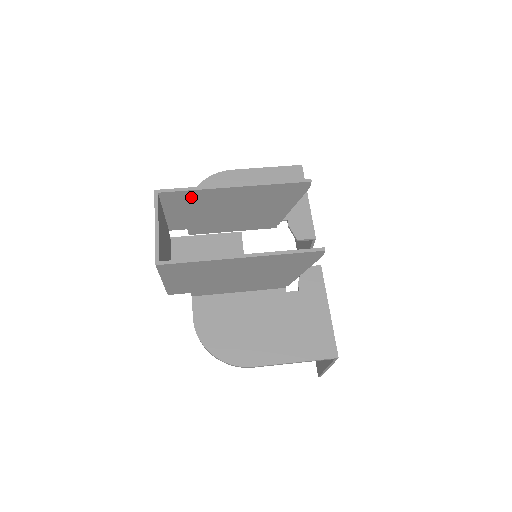
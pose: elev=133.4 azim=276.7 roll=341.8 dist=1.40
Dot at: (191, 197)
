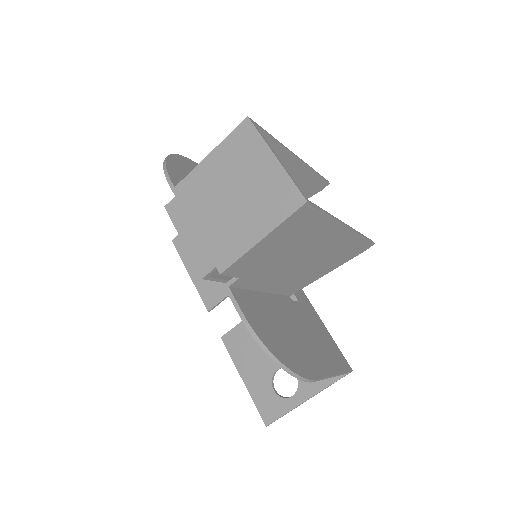
Dot at: occluded
